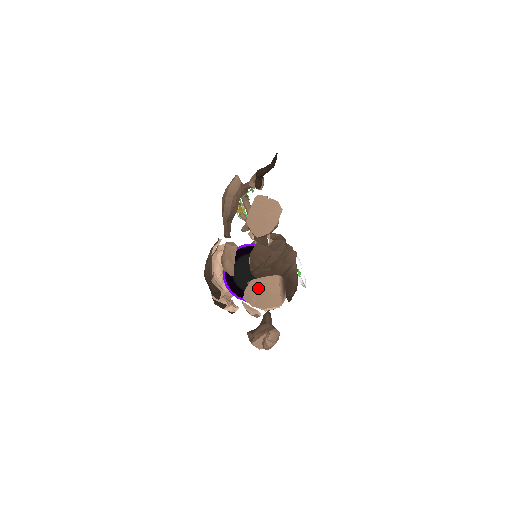
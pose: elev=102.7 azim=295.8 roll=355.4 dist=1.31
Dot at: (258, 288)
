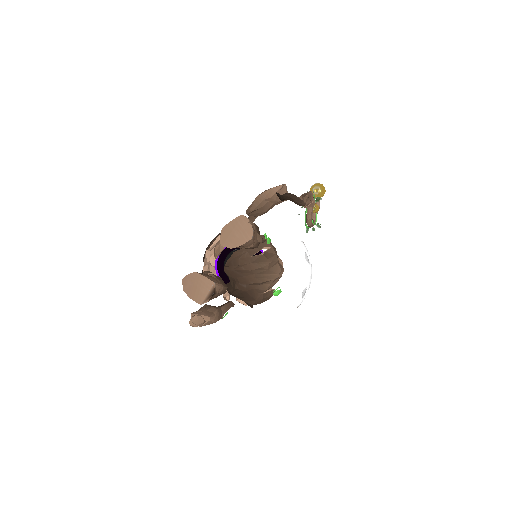
Dot at: (195, 281)
